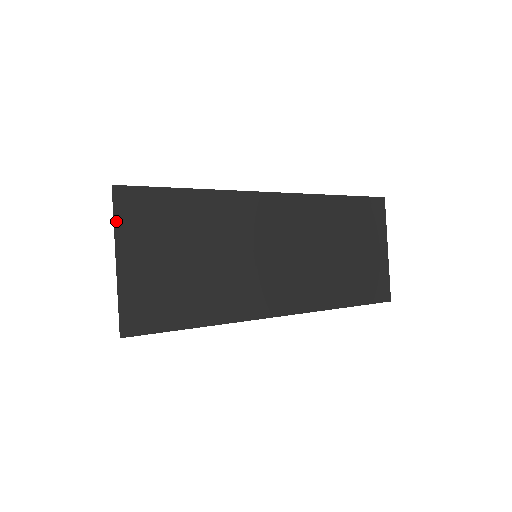
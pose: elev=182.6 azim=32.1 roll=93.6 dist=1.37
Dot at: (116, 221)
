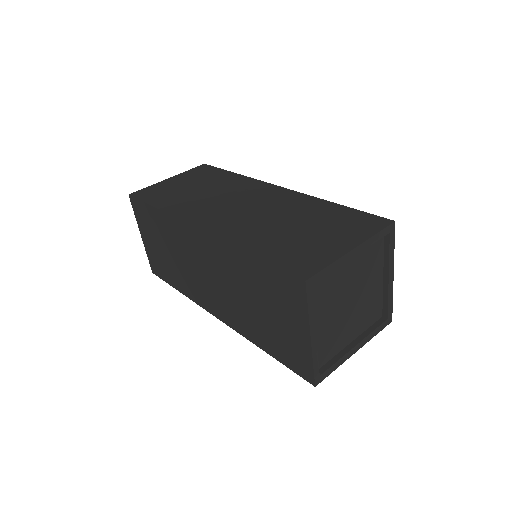
Dot at: (189, 171)
